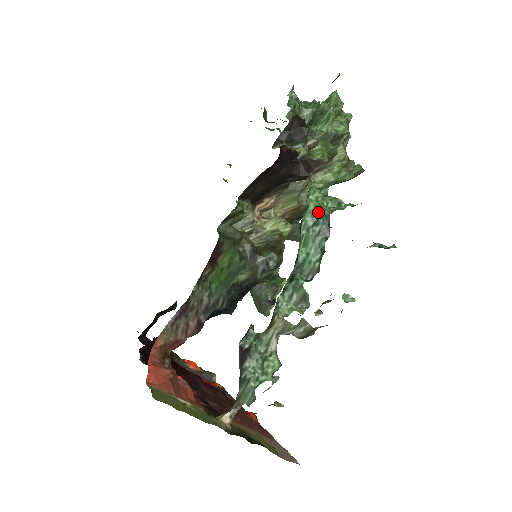
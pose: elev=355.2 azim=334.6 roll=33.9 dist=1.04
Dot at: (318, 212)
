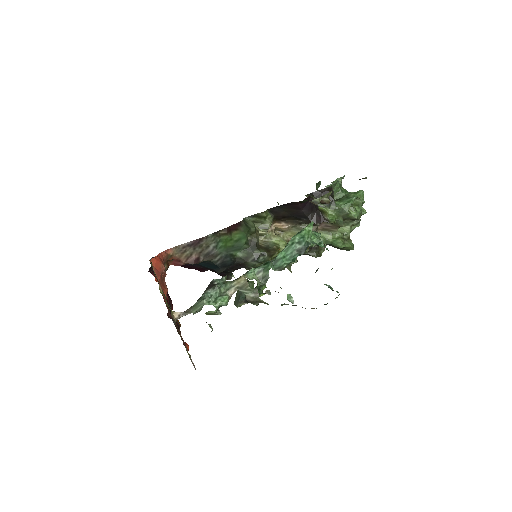
Dot at: (305, 238)
